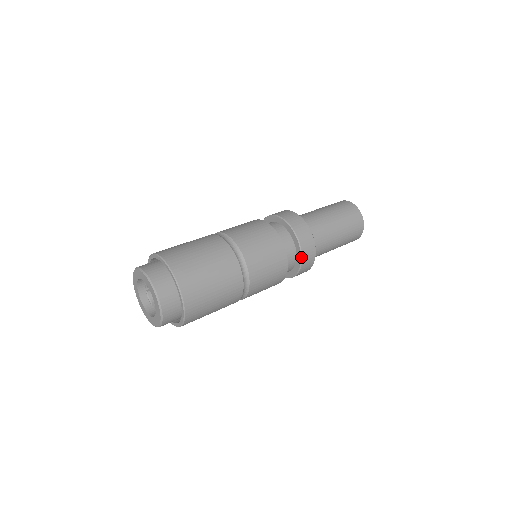
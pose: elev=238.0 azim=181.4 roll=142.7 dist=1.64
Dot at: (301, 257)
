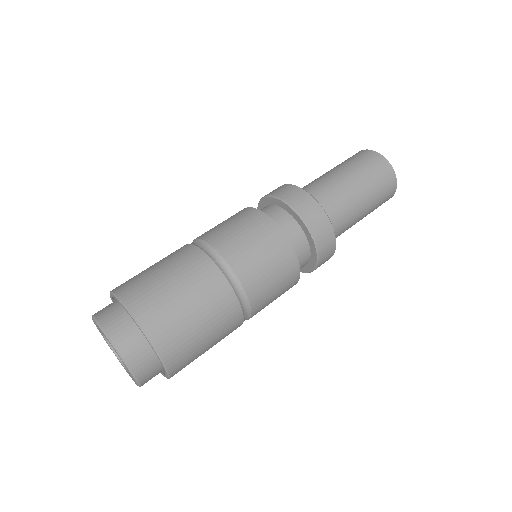
Dot at: (314, 241)
